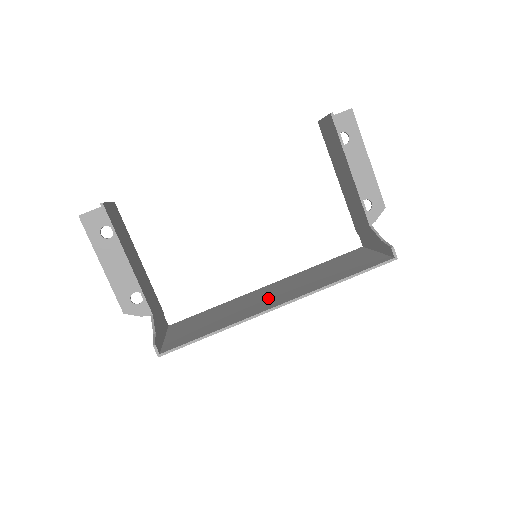
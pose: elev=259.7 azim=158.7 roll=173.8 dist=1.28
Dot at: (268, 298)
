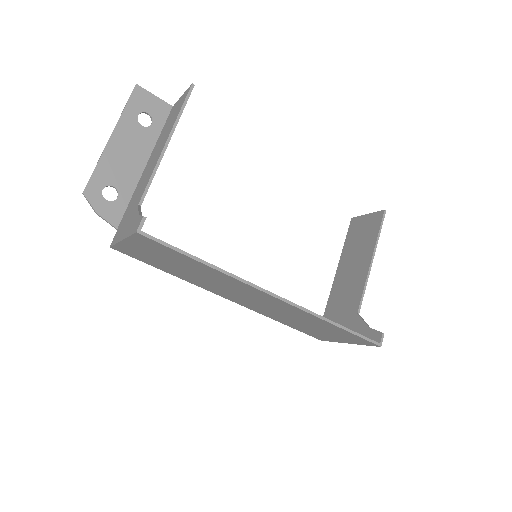
Dot at: occluded
